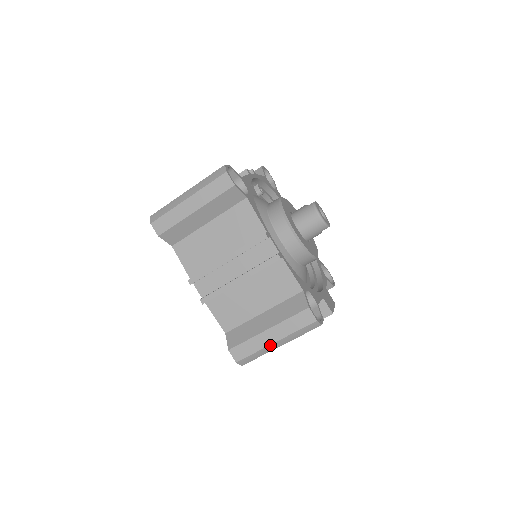
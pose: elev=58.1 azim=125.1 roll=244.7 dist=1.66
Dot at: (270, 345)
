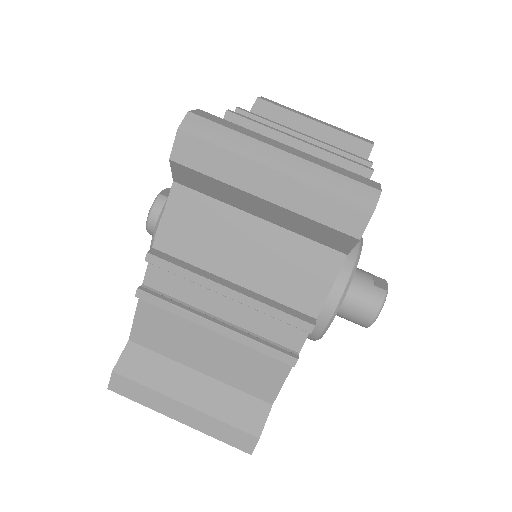
Dot at: (169, 417)
